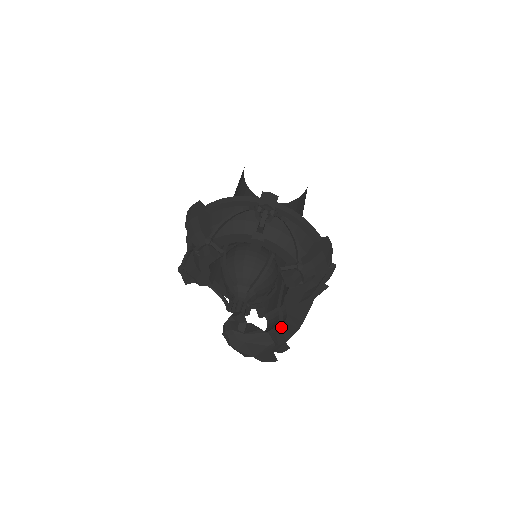
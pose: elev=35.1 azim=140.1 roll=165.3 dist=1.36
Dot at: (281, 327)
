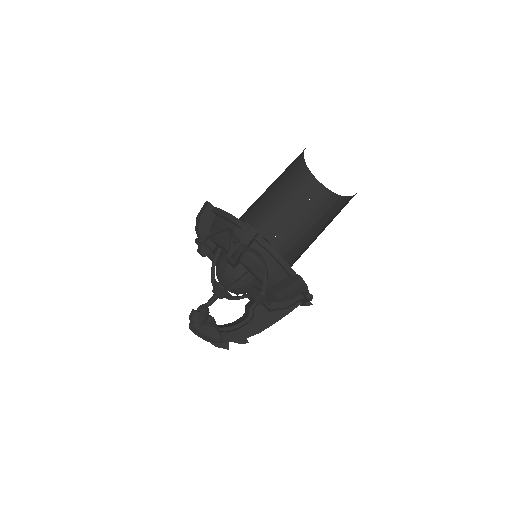
Dot at: (240, 328)
